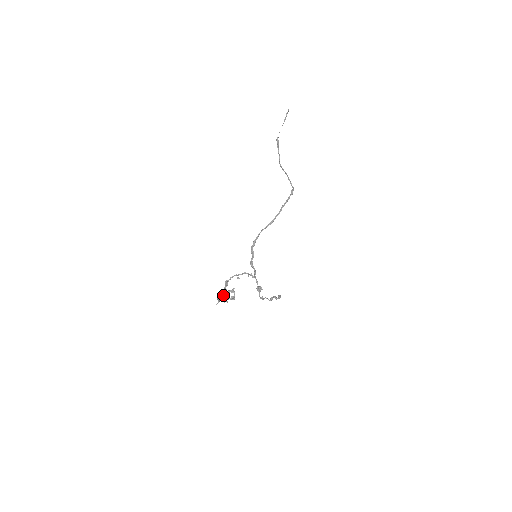
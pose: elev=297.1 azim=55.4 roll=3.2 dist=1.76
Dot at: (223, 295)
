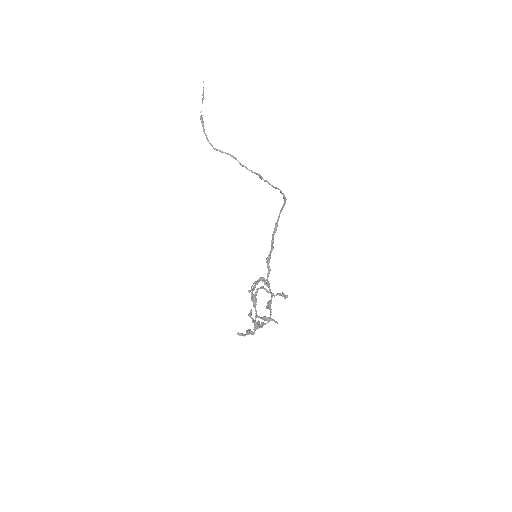
Dot at: (255, 316)
